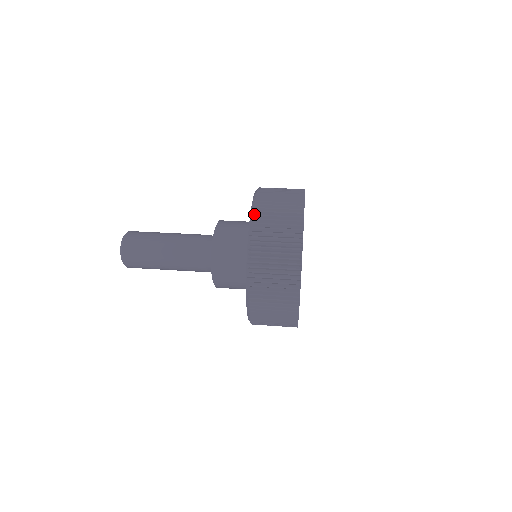
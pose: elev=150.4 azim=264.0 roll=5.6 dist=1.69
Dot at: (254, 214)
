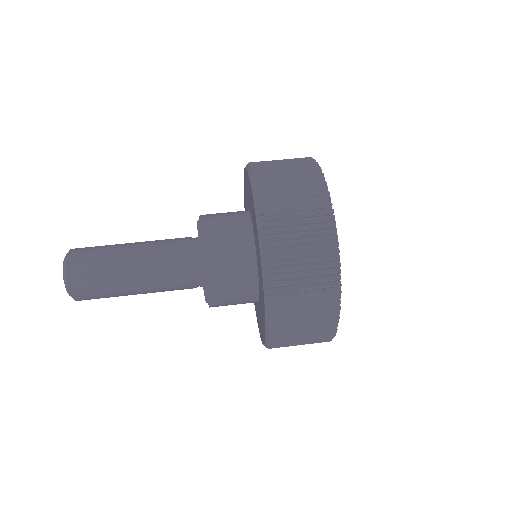
Dot at: (262, 215)
